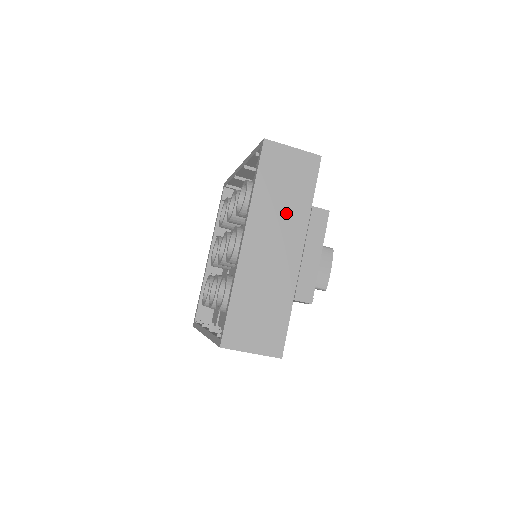
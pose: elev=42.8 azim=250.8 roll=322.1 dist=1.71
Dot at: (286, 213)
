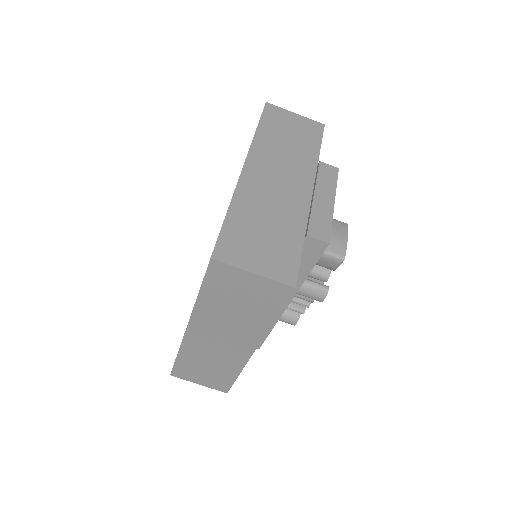
Dot at: (291, 156)
